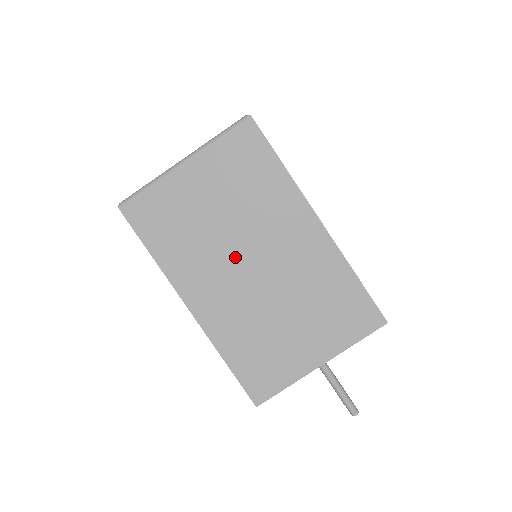
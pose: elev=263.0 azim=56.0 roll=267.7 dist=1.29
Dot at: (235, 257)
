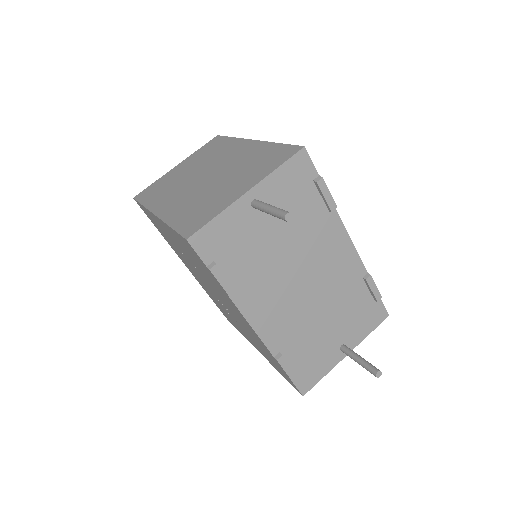
Dot at: (194, 179)
